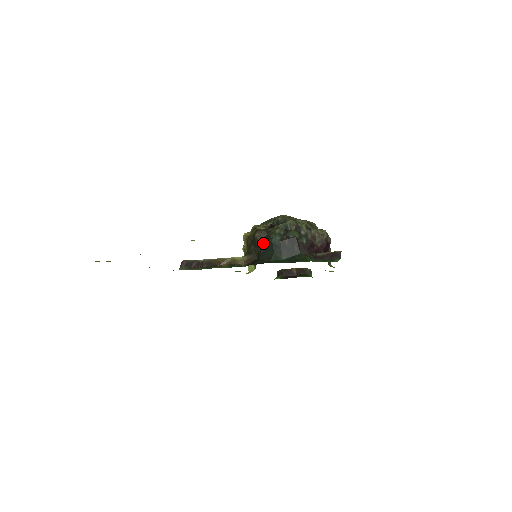
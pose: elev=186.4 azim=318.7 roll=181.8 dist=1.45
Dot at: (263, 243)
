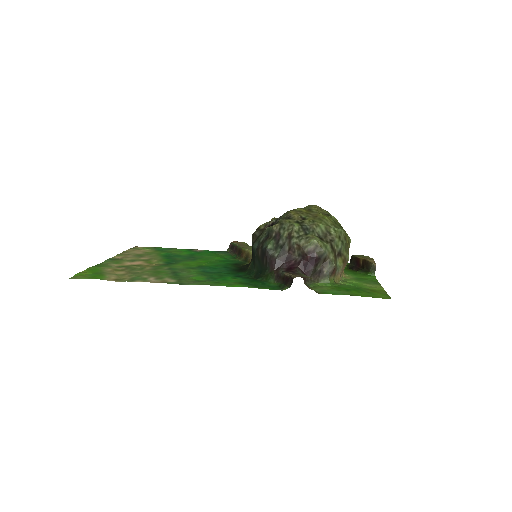
Dot at: (252, 246)
